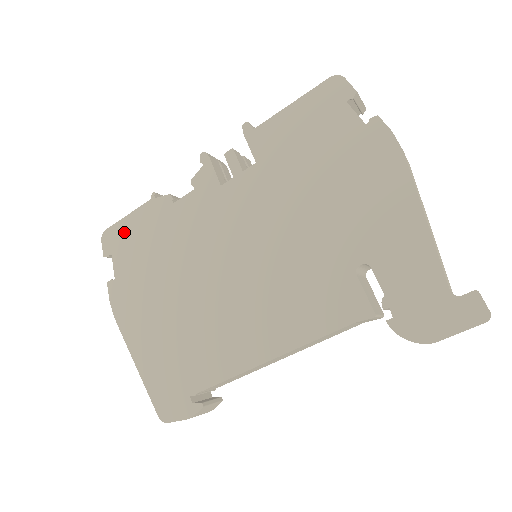
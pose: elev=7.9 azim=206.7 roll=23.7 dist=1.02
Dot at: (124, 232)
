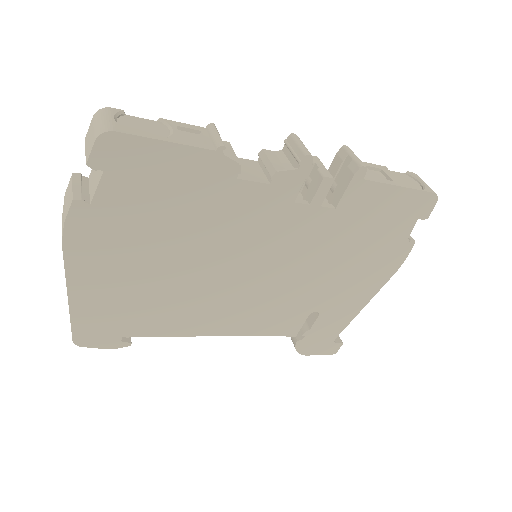
Dot at: (146, 159)
